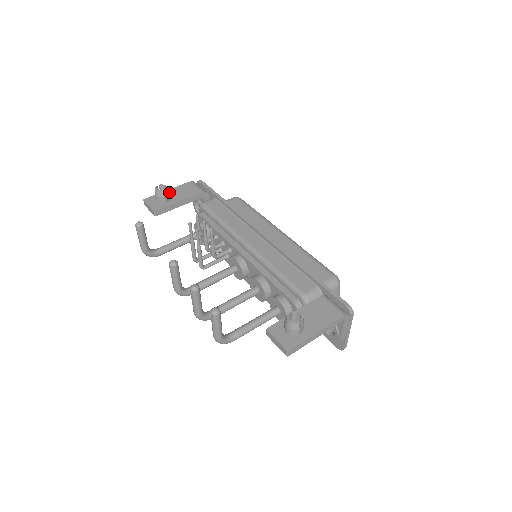
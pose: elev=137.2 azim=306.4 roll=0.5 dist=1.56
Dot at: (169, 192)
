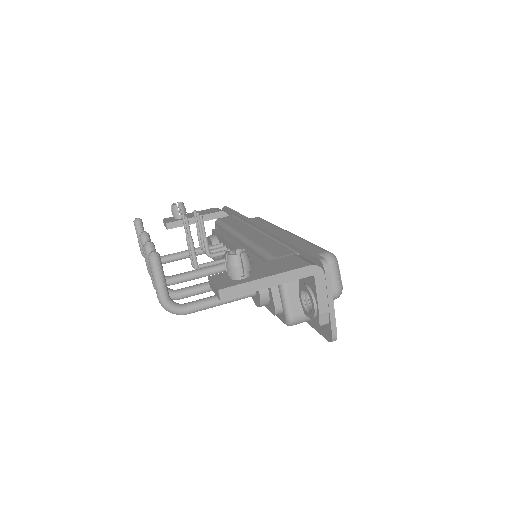
Dot at: (190, 214)
